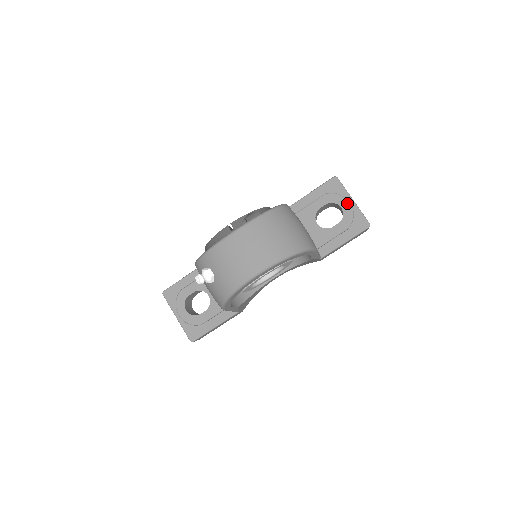
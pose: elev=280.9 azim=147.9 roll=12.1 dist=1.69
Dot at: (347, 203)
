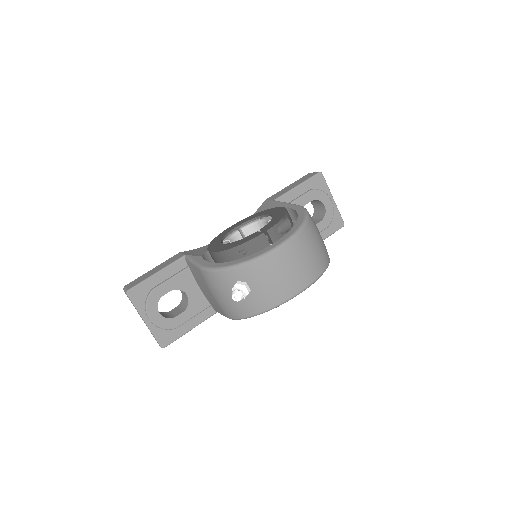
Dot at: (330, 202)
